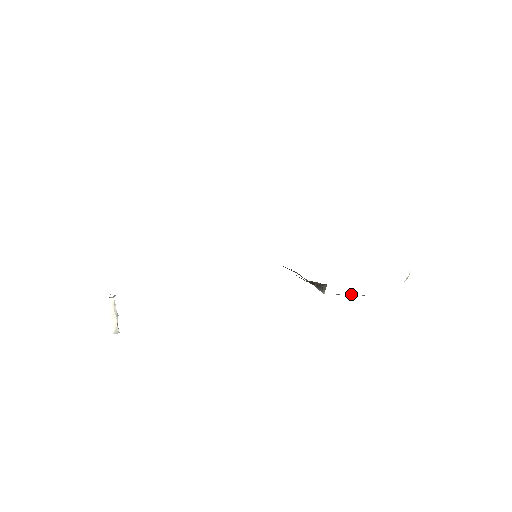
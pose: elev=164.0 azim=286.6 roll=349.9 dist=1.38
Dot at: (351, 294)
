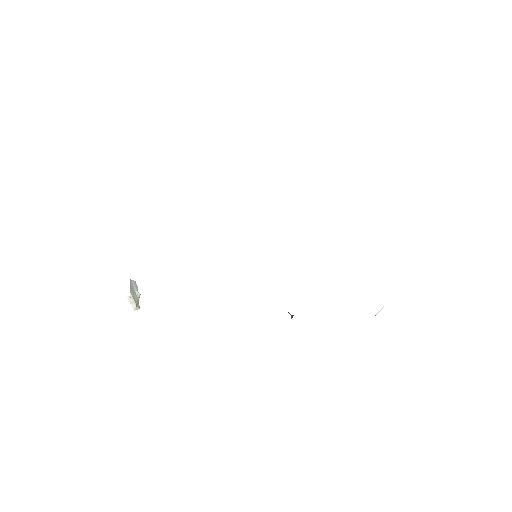
Dot at: occluded
